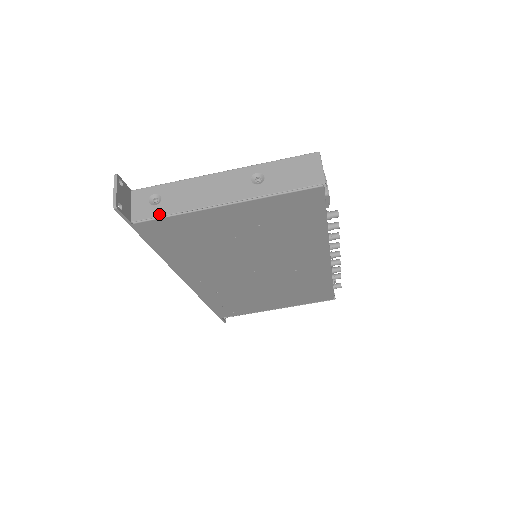
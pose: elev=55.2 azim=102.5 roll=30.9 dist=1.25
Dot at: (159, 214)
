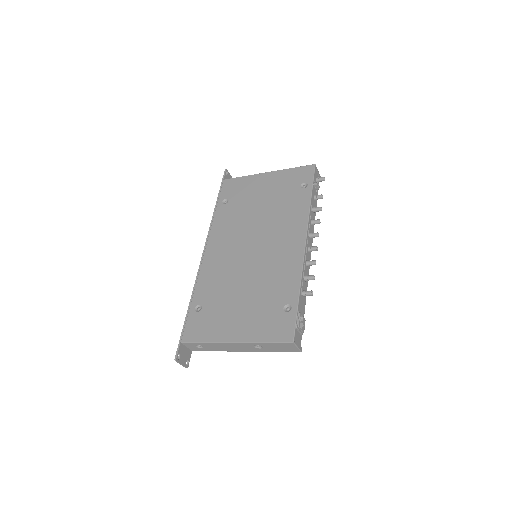
Dot at: occluded
